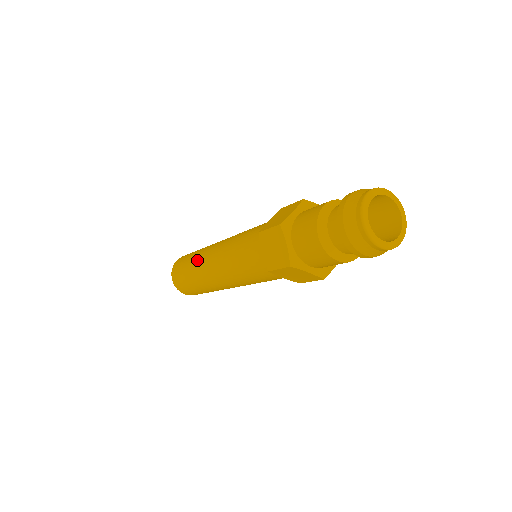
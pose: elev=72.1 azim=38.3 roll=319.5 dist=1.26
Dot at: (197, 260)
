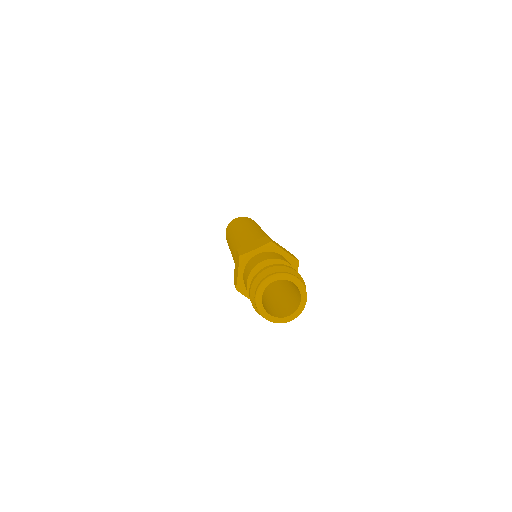
Dot at: occluded
